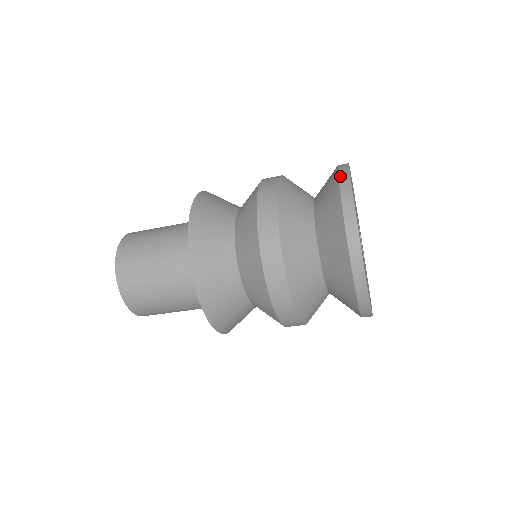
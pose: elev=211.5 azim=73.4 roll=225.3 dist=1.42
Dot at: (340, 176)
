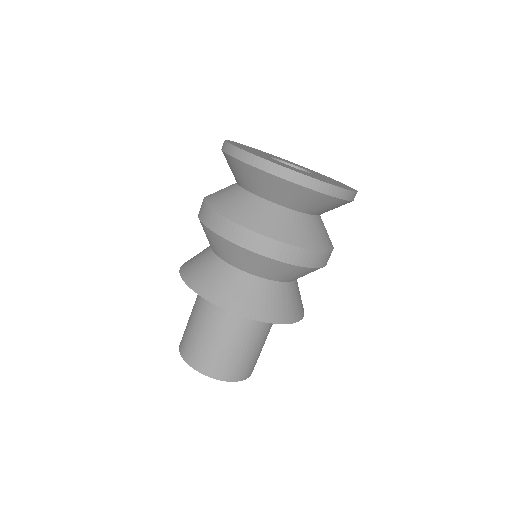
Dot at: occluded
